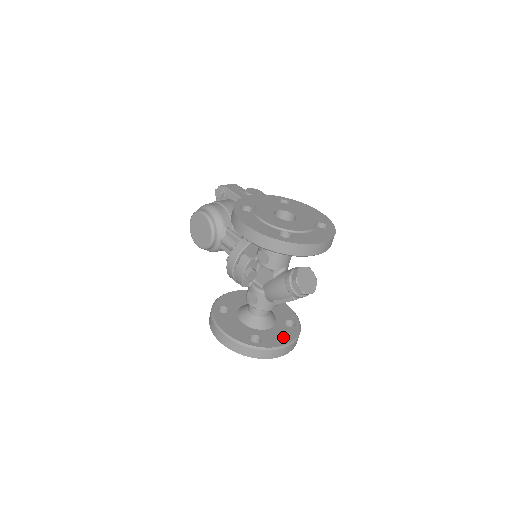
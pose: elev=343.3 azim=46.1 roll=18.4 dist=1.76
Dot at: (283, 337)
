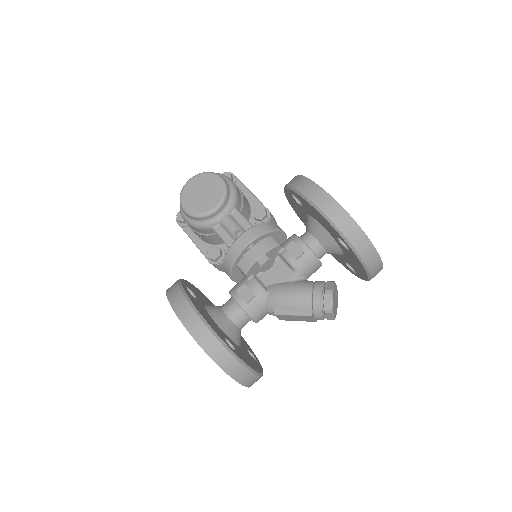
Dot at: (253, 363)
